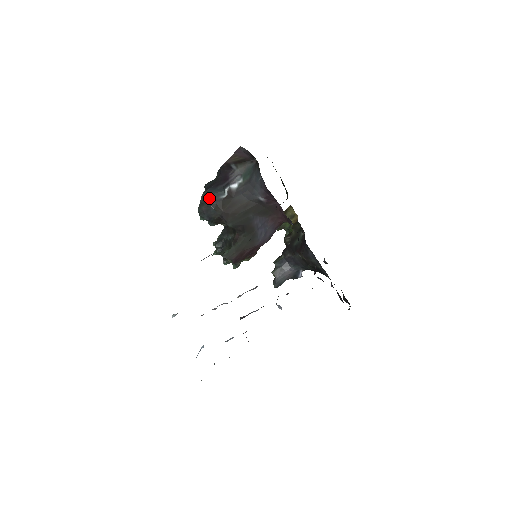
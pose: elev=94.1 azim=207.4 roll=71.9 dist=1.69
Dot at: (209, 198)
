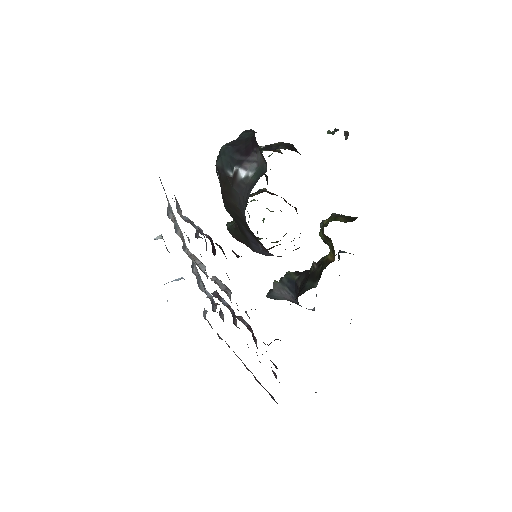
Dot at: (220, 159)
